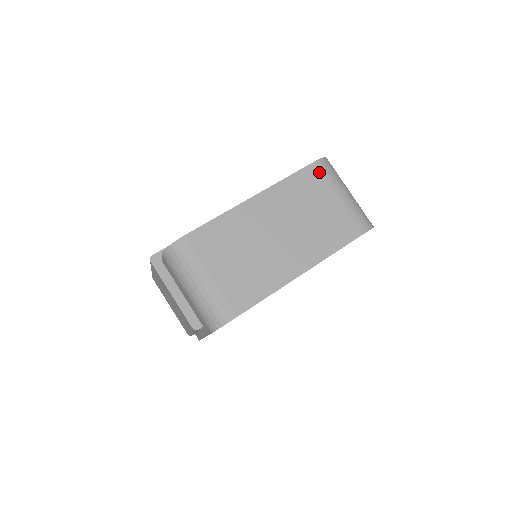
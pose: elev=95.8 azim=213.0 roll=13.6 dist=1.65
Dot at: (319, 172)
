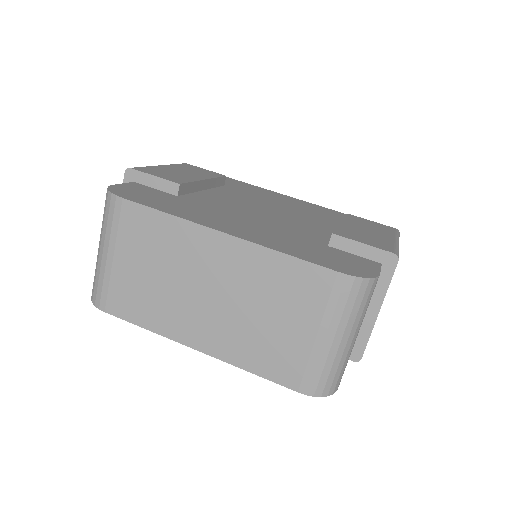
Dot at: (328, 288)
